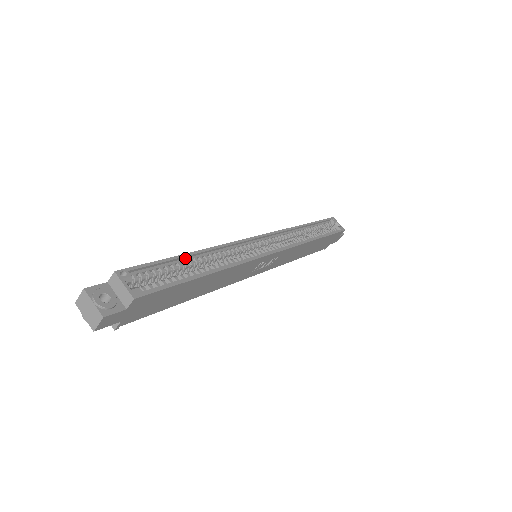
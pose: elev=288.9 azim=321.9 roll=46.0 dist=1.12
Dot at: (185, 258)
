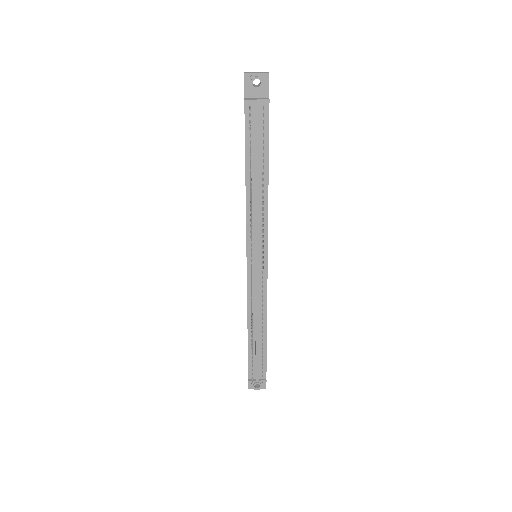
Dot at: occluded
